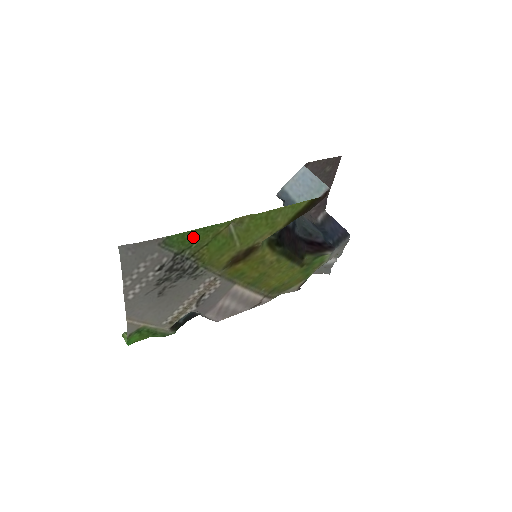
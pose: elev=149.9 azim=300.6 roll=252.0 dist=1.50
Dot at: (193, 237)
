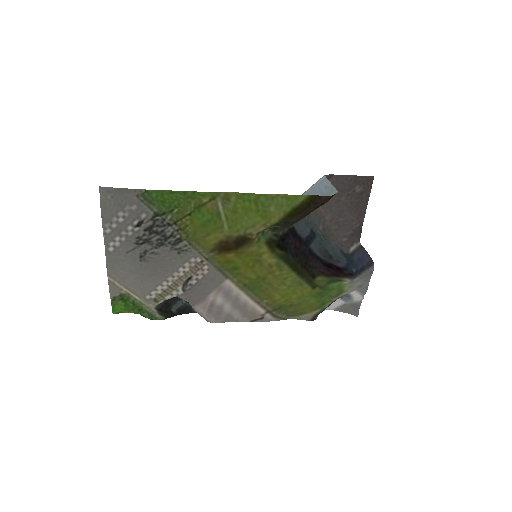
Dot at: (173, 200)
